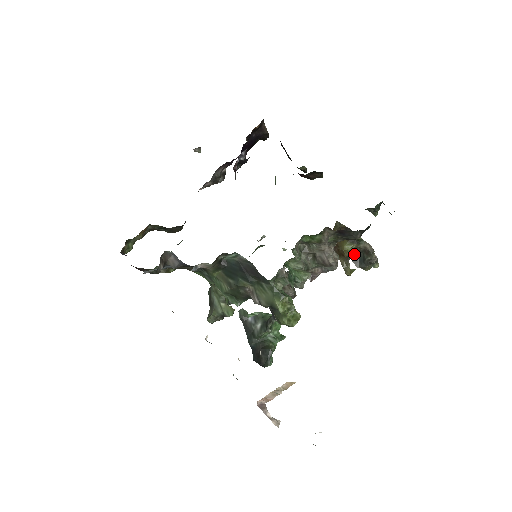
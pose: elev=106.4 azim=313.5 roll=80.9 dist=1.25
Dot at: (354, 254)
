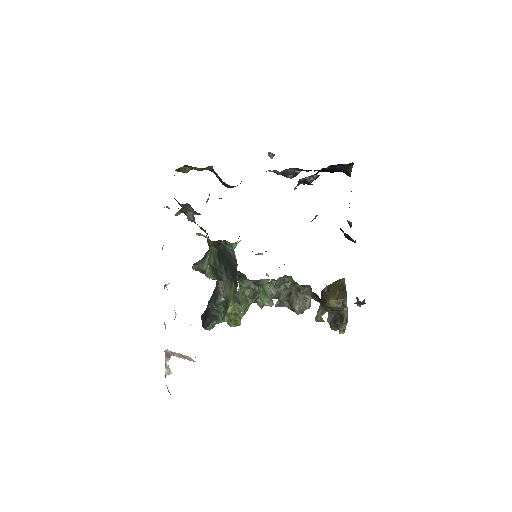
Dot at: (334, 311)
